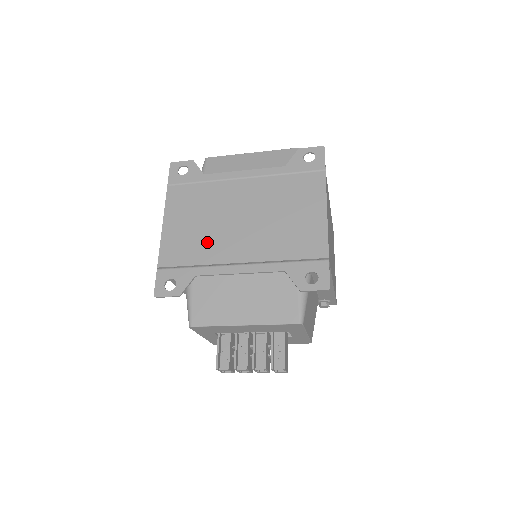
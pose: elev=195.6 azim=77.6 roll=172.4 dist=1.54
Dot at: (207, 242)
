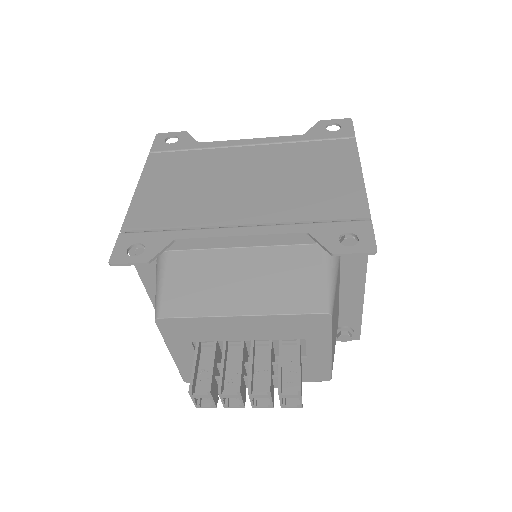
Dot at: (196, 204)
